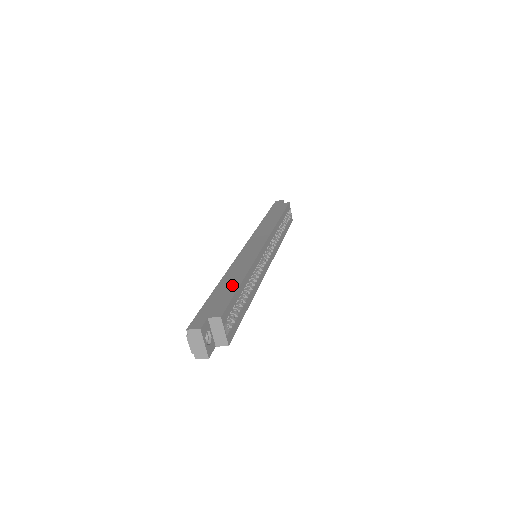
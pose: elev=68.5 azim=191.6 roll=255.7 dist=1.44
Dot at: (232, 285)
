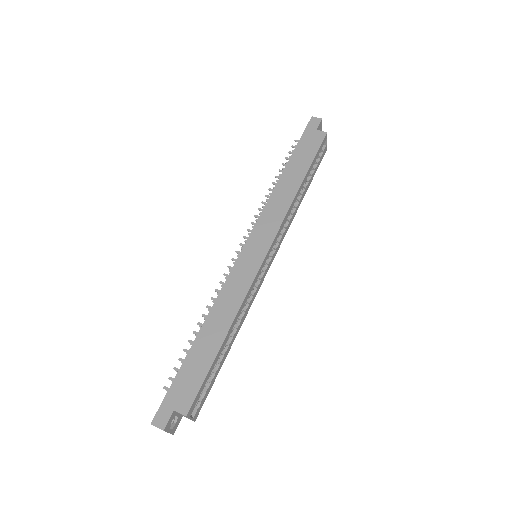
Dot at: (210, 348)
